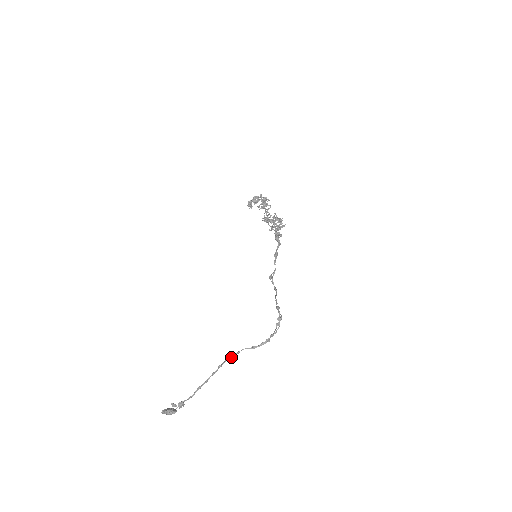
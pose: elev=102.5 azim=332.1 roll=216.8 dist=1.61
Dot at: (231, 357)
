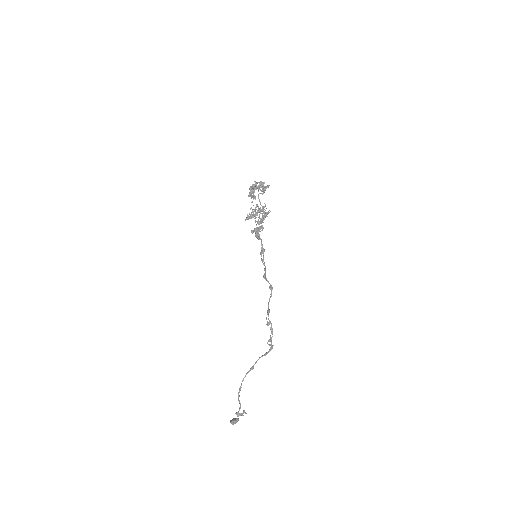
Dot at: (251, 369)
